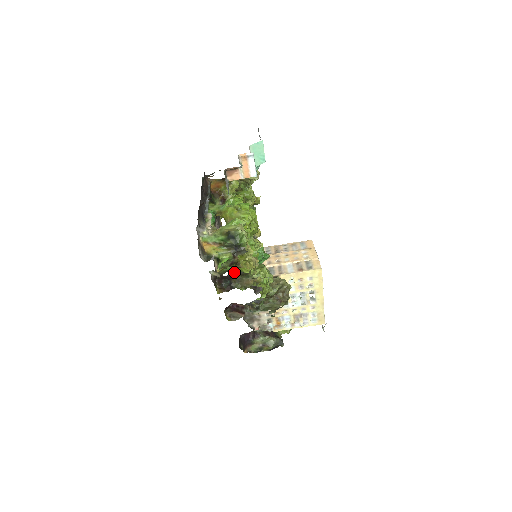
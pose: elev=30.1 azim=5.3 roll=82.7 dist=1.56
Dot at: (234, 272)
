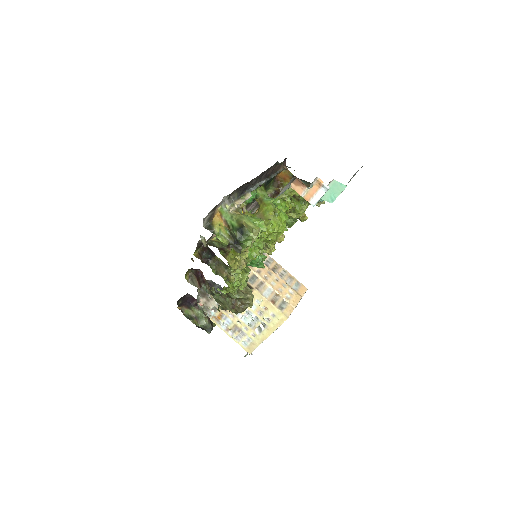
Dot at: occluded
